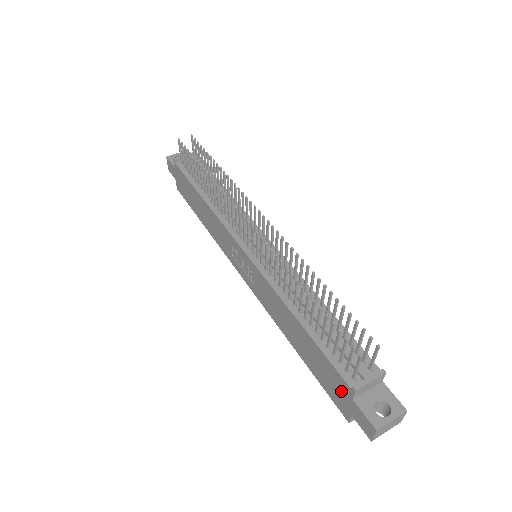
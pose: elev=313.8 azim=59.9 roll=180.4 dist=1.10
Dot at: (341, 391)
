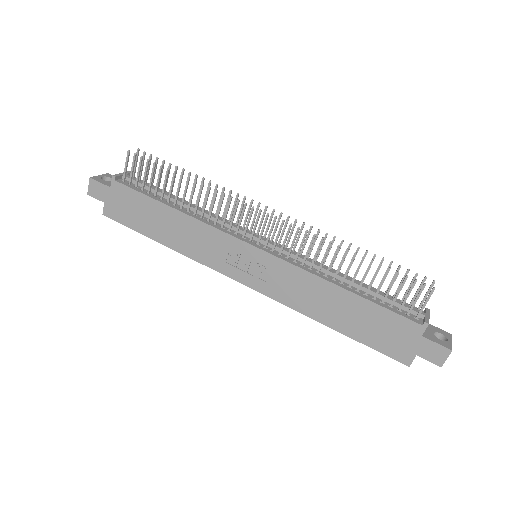
Dot at: (405, 336)
